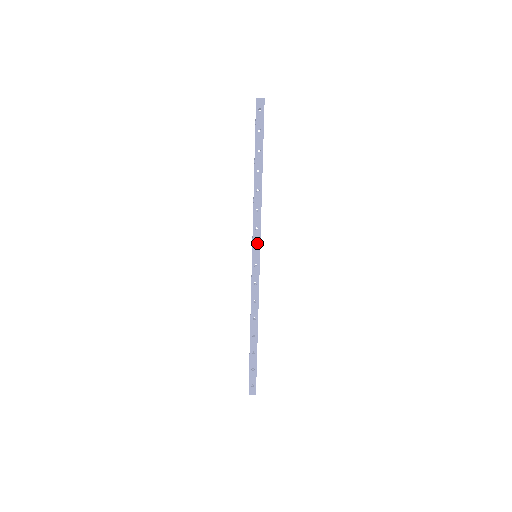
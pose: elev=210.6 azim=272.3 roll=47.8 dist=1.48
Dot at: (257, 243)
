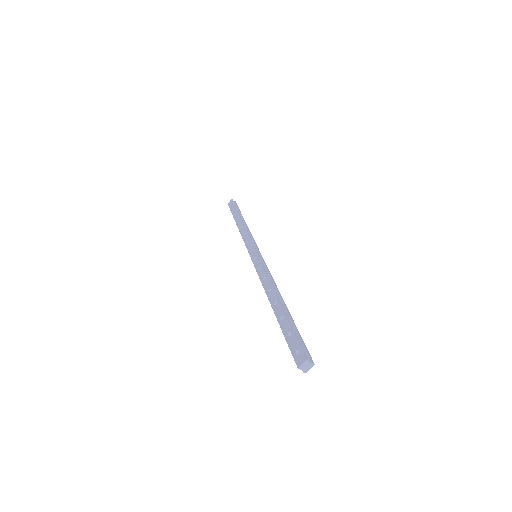
Dot at: (251, 247)
